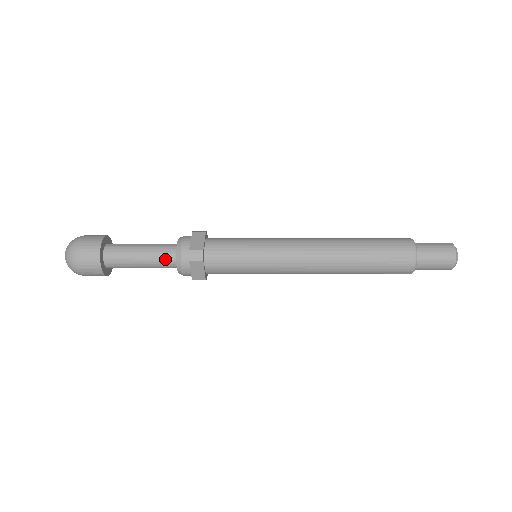
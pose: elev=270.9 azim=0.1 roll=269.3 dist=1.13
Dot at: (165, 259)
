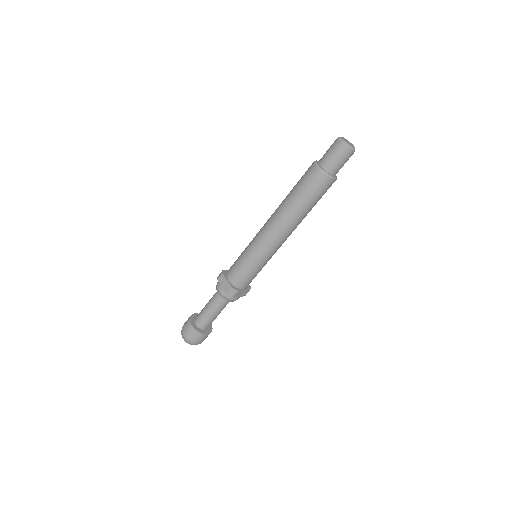
Dot at: (215, 295)
